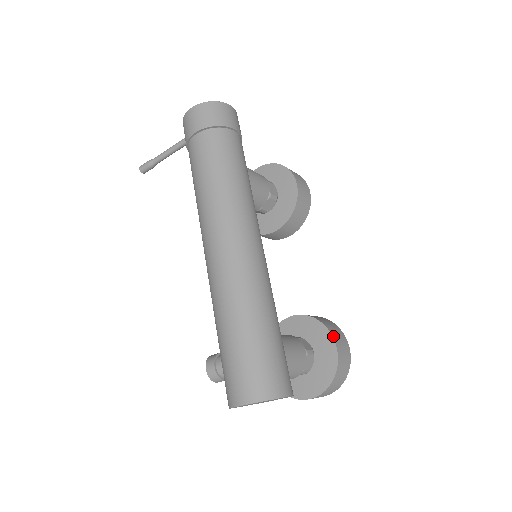
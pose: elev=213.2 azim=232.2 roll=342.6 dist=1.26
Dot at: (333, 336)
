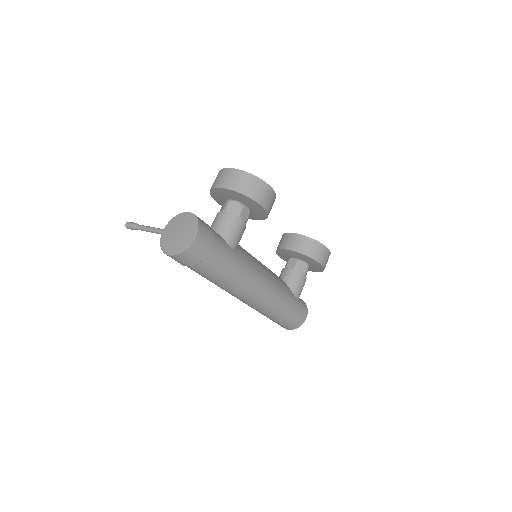
Dot at: (318, 261)
